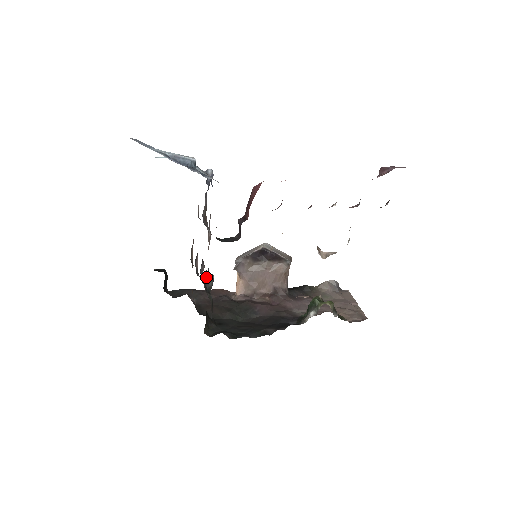
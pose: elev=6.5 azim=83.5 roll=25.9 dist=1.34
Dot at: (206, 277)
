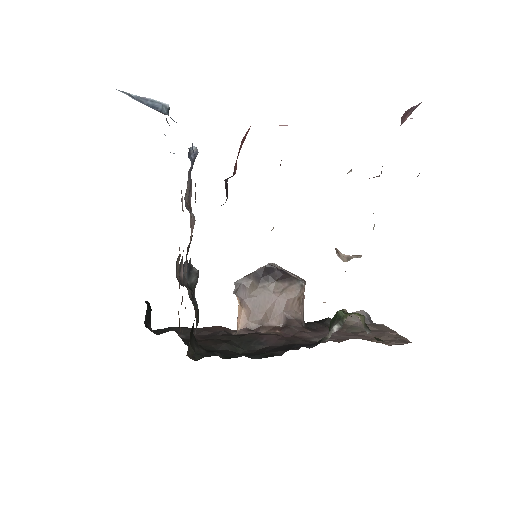
Dot at: (187, 268)
